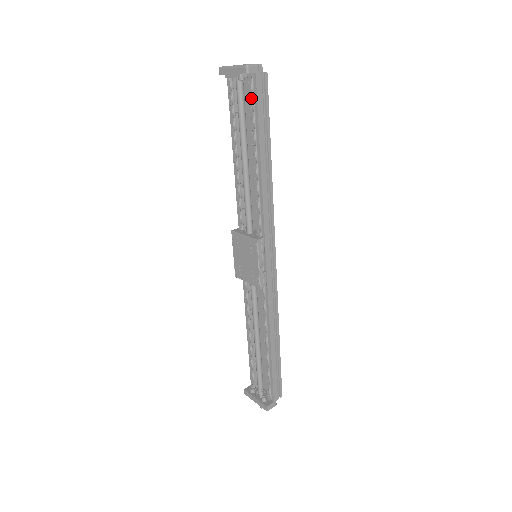
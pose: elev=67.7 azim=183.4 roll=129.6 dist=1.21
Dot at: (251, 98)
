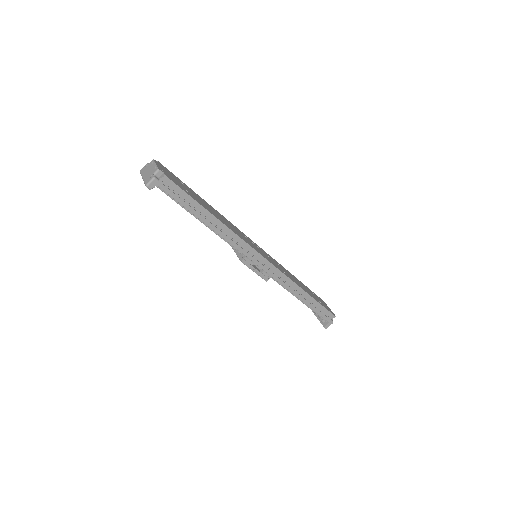
Dot at: occluded
